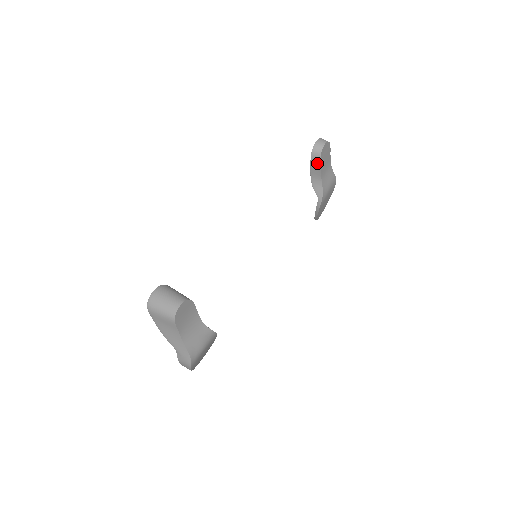
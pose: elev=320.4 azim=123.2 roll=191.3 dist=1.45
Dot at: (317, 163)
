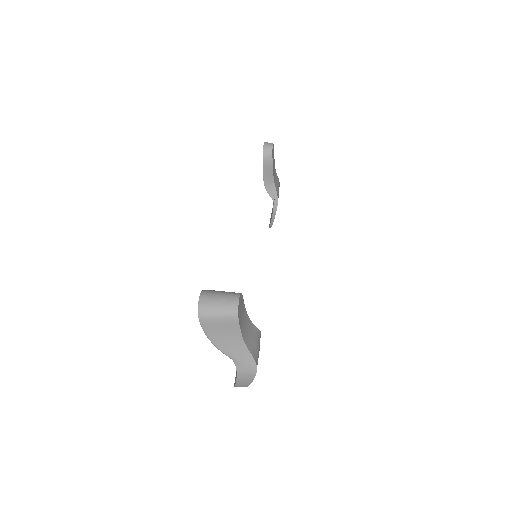
Dot at: (269, 164)
